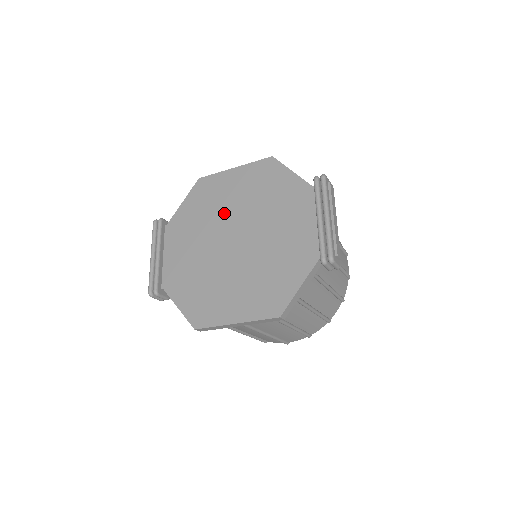
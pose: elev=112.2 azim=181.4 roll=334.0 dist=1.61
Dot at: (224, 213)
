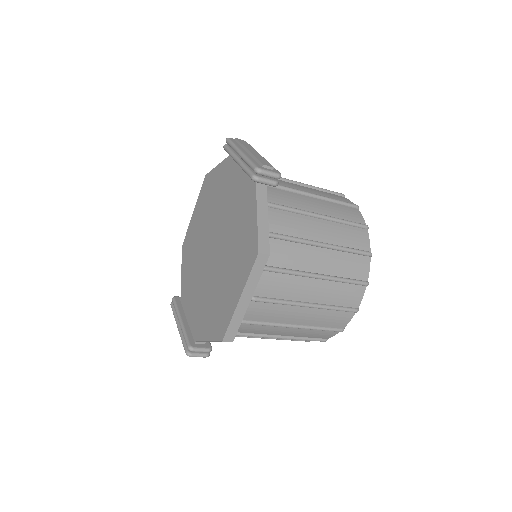
Dot at: (201, 243)
